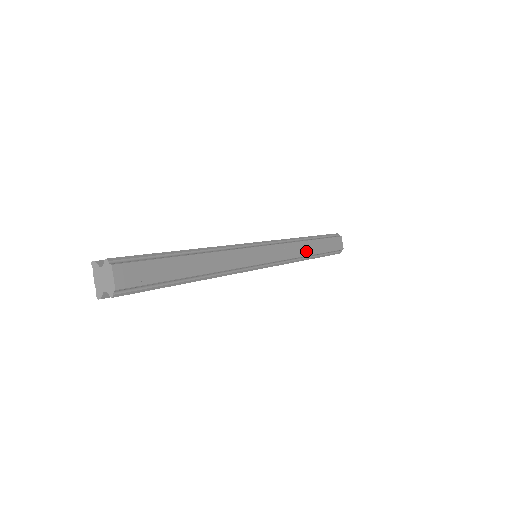
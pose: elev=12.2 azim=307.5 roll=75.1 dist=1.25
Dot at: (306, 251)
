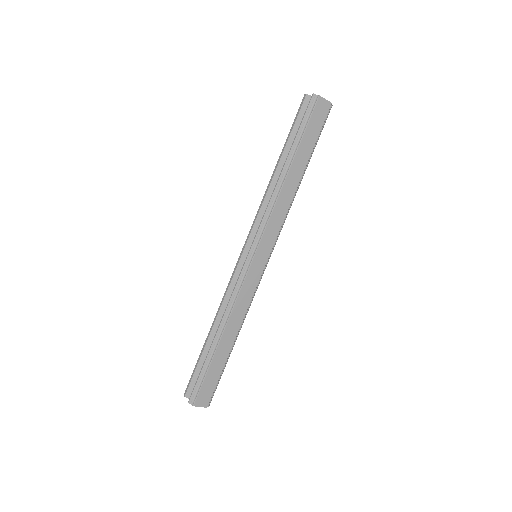
Dot at: (292, 189)
